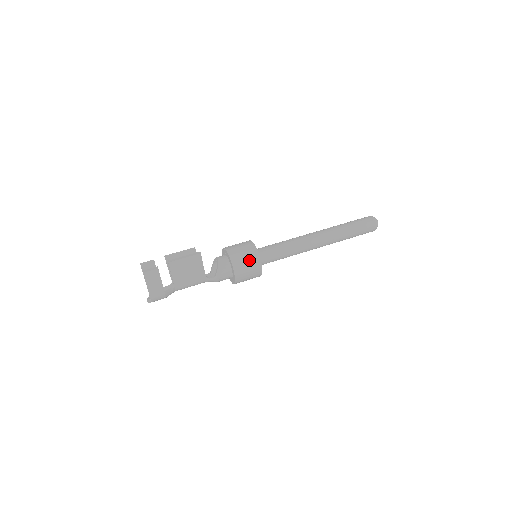
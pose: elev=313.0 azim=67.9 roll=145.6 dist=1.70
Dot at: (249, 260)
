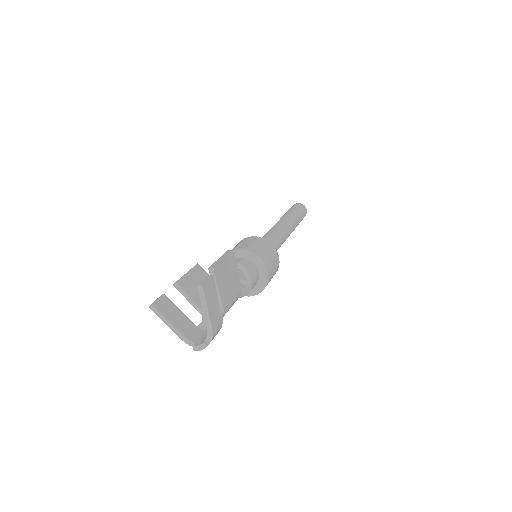
Dot at: (269, 251)
